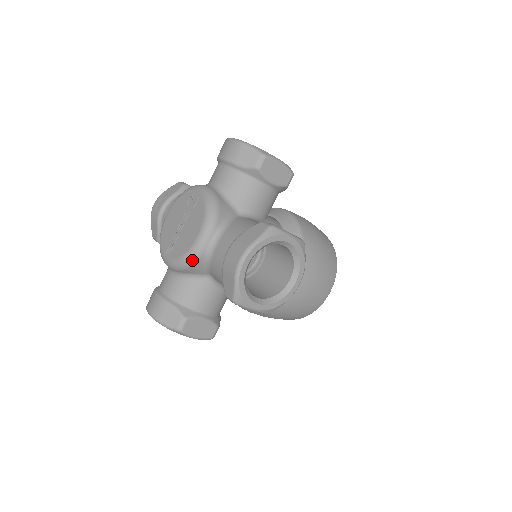
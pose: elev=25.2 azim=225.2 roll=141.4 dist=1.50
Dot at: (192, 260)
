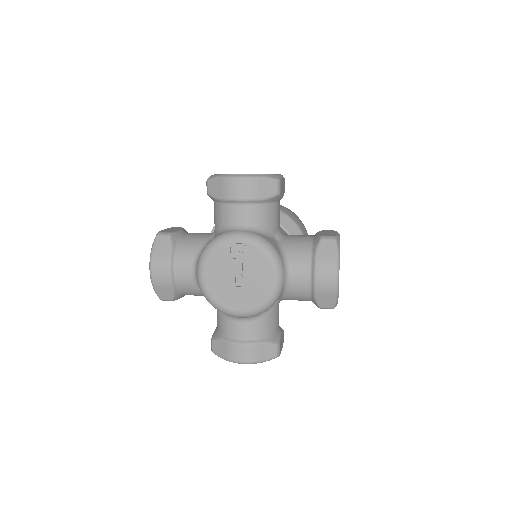
Dot at: (276, 300)
